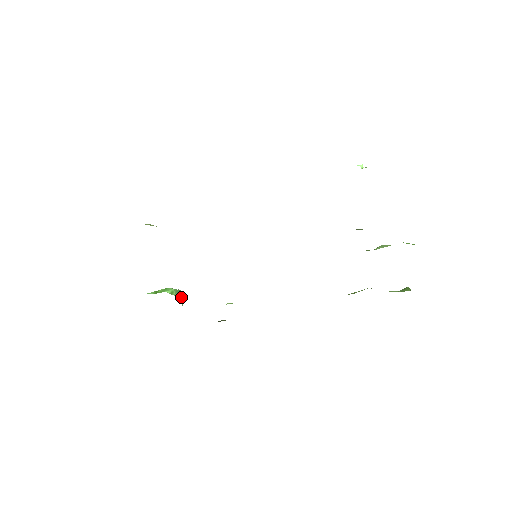
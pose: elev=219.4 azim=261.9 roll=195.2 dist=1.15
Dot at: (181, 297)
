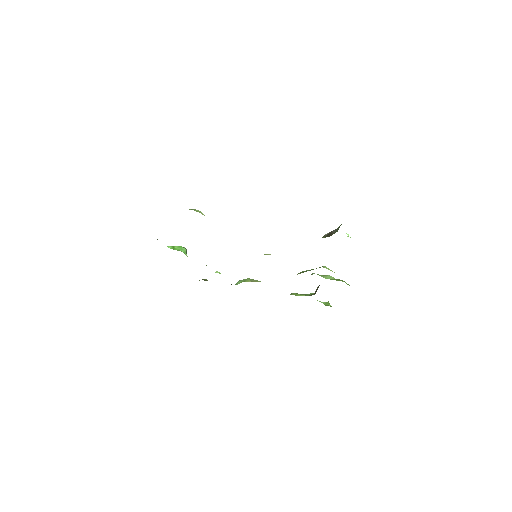
Dot at: occluded
